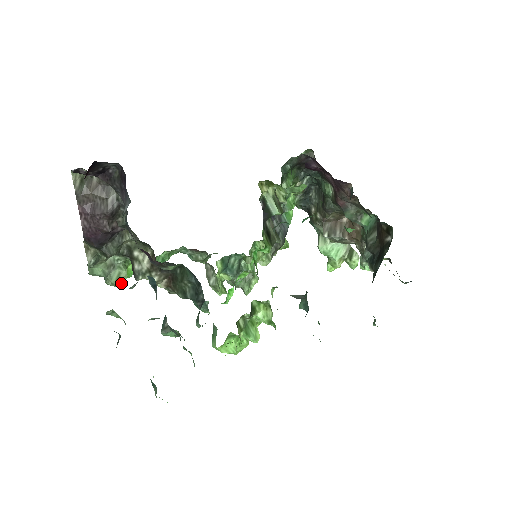
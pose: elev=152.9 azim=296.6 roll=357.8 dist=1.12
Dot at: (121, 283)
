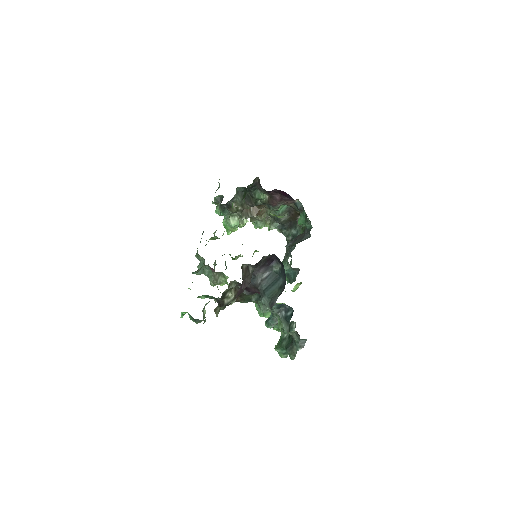
Dot at: occluded
